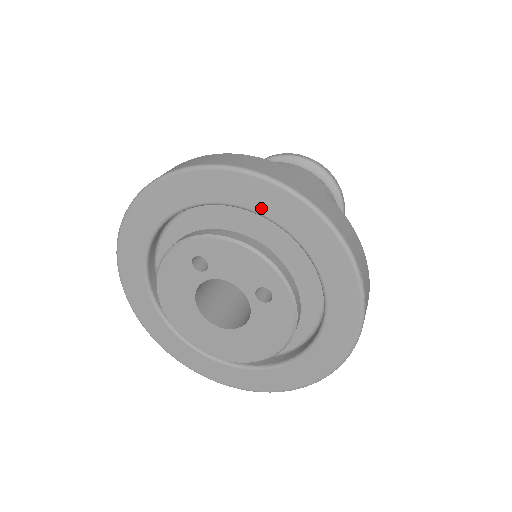
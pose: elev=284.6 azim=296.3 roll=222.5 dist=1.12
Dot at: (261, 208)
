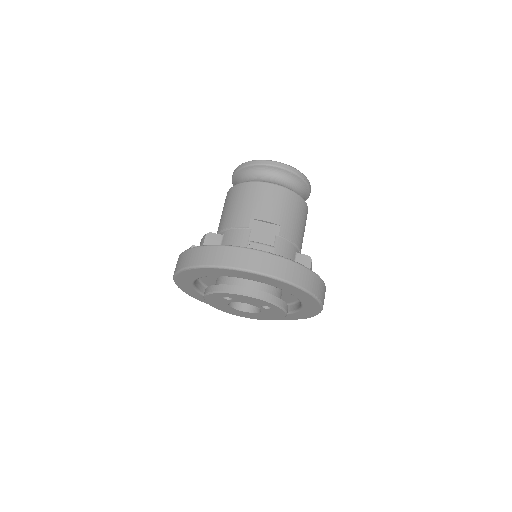
Dot at: (254, 280)
